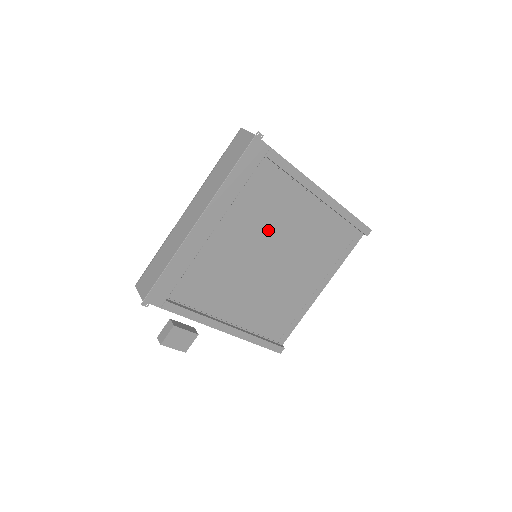
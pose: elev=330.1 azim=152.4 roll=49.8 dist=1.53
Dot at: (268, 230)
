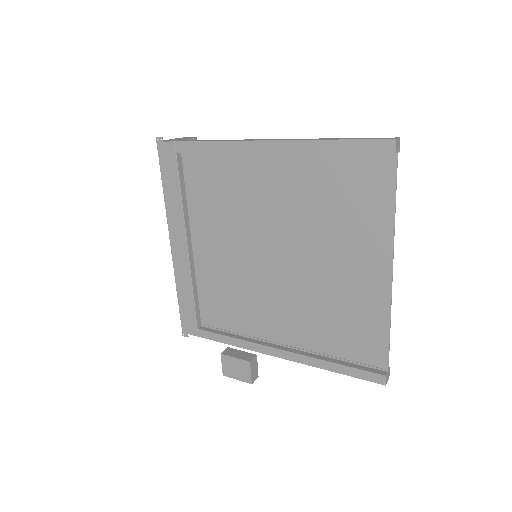
Dot at: (244, 221)
